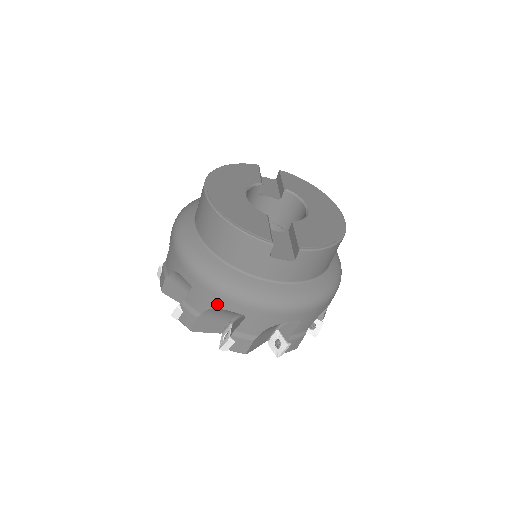
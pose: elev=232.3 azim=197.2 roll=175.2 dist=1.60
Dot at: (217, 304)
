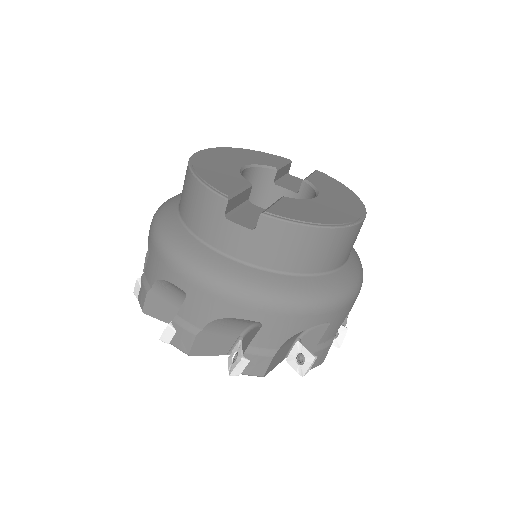
Dot at: (162, 273)
